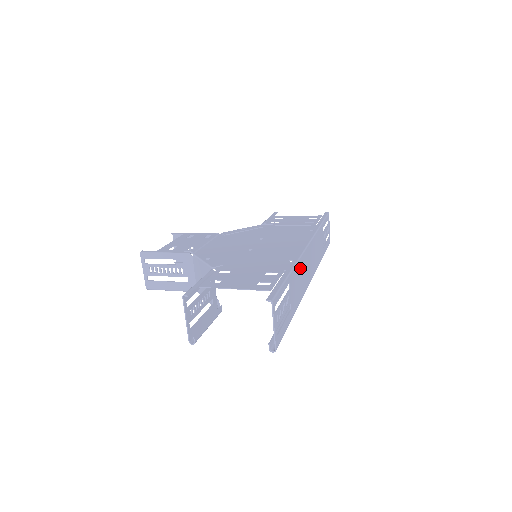
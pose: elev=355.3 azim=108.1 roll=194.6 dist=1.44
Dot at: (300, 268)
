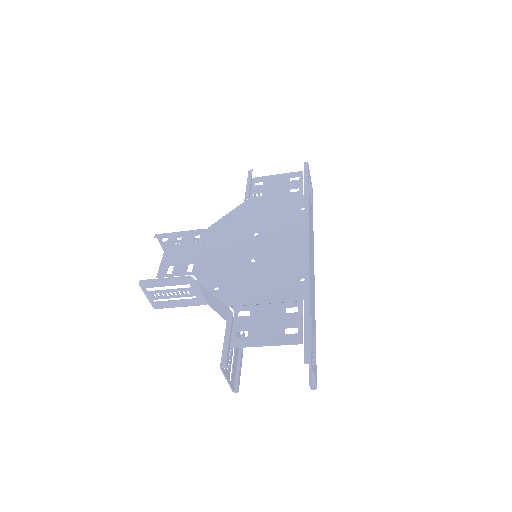
Dot at: (310, 279)
